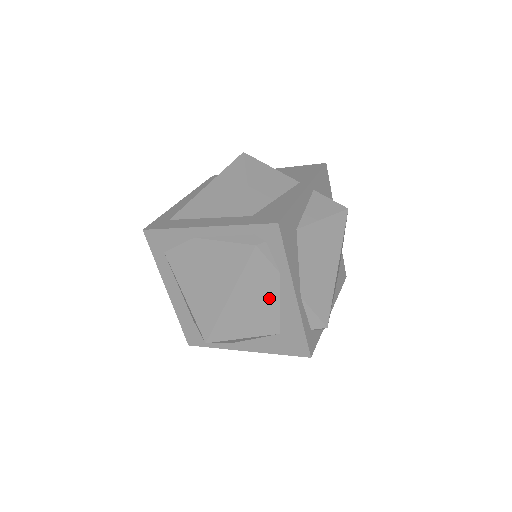
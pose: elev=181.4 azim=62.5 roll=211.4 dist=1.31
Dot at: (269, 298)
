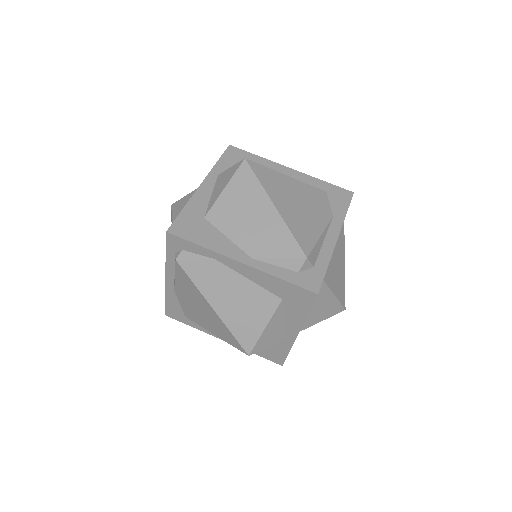
Dot at: (235, 283)
